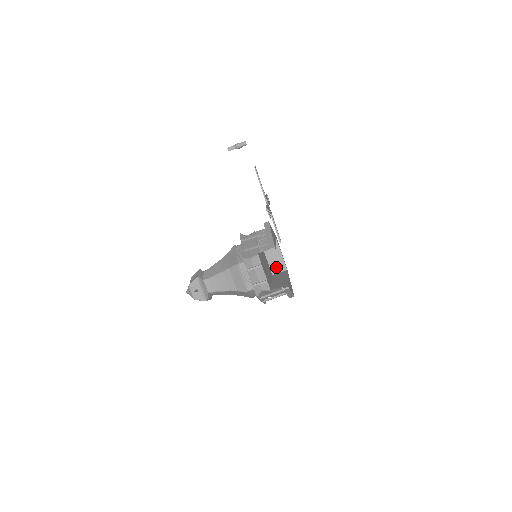
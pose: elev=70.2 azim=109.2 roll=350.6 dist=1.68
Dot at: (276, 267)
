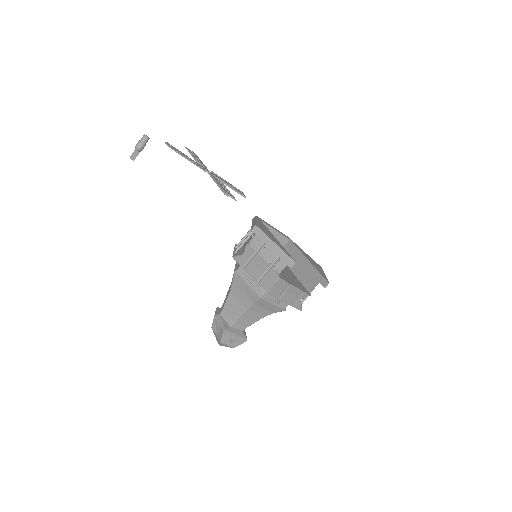
Dot at: occluded
